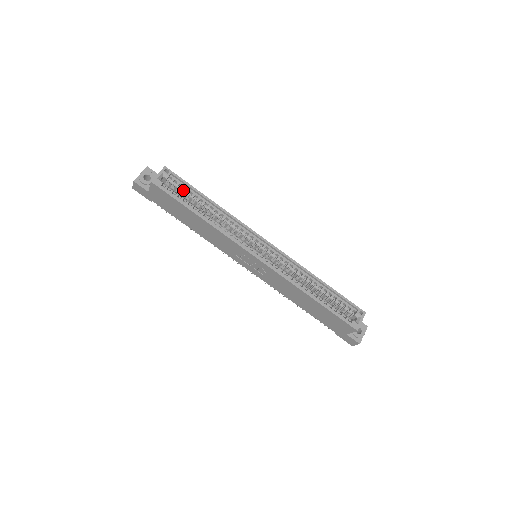
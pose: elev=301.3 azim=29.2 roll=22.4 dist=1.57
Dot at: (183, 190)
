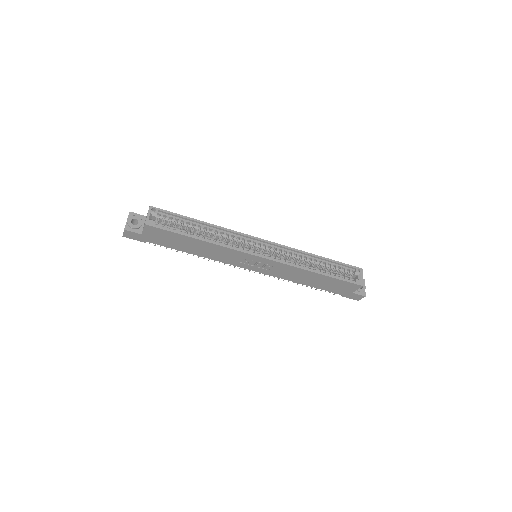
Dot at: (174, 221)
